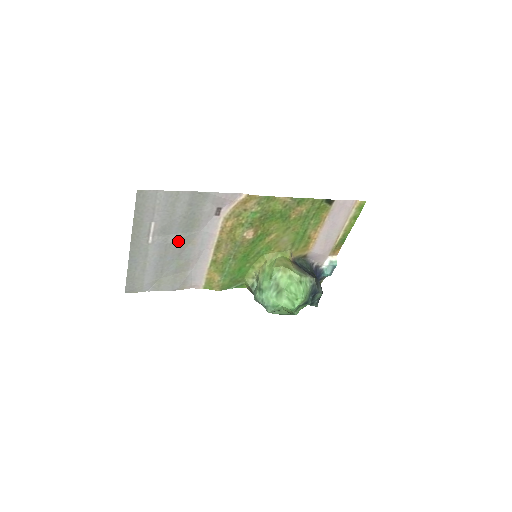
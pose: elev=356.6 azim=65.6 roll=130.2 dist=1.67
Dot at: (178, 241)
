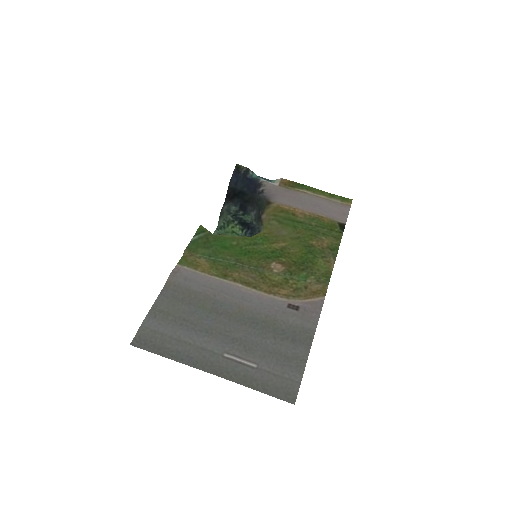
Dot at: (238, 326)
